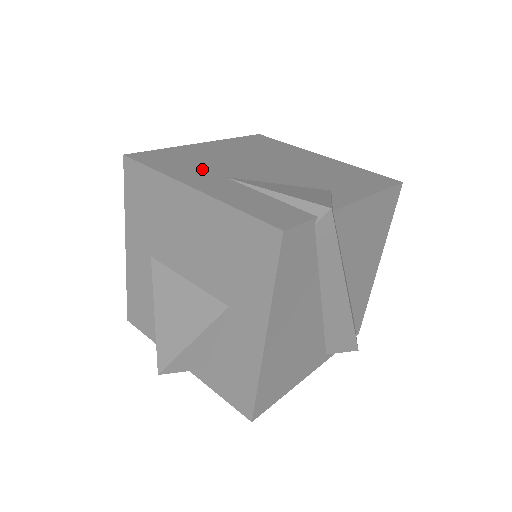
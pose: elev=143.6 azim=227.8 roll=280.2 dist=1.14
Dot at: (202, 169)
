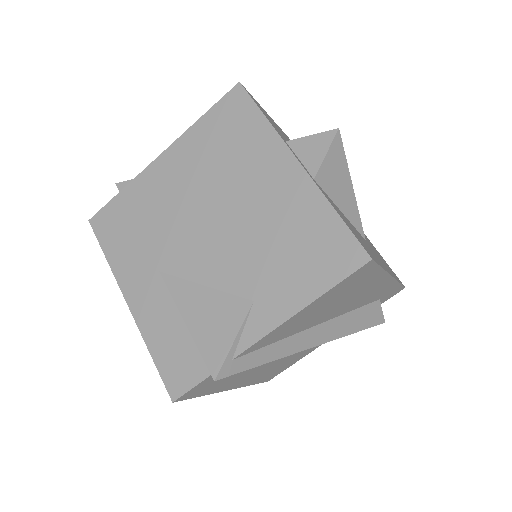
Dot at: (143, 251)
